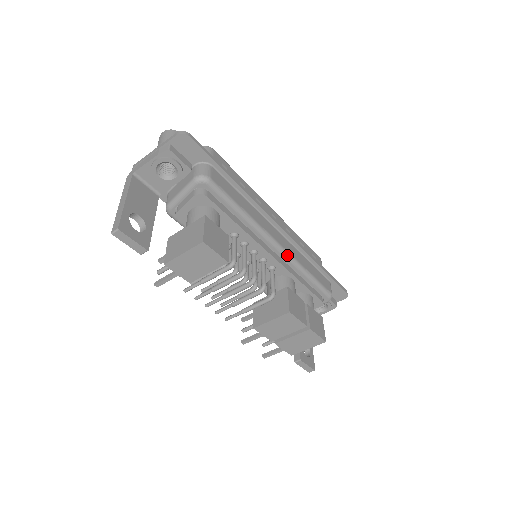
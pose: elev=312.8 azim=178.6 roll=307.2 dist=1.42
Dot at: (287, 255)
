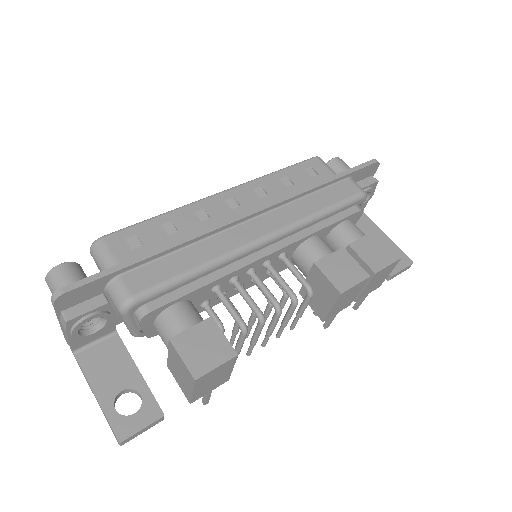
Dot at: (282, 233)
